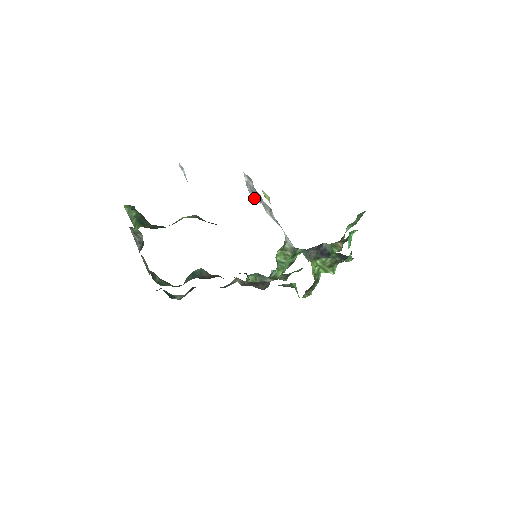
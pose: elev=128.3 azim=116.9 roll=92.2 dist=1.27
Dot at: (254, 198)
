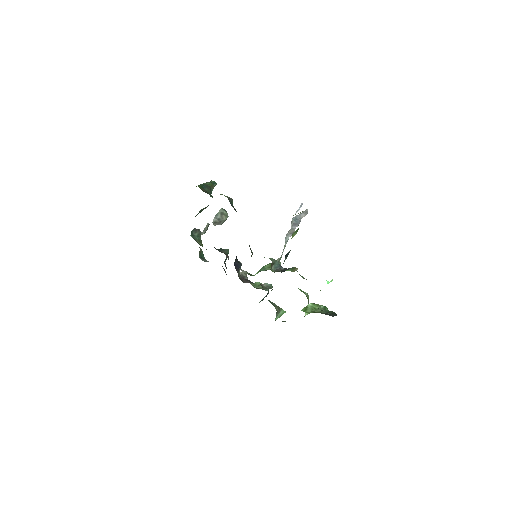
Dot at: (292, 222)
